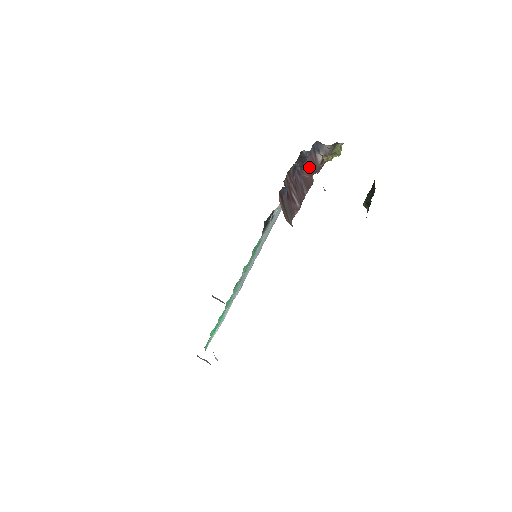
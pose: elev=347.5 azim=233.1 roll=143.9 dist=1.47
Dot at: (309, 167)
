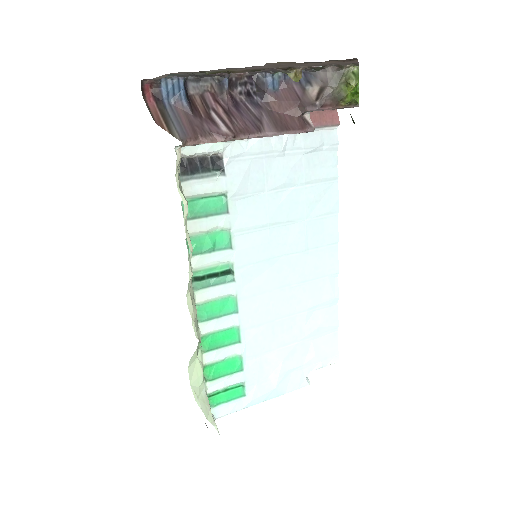
Dot at: (286, 102)
